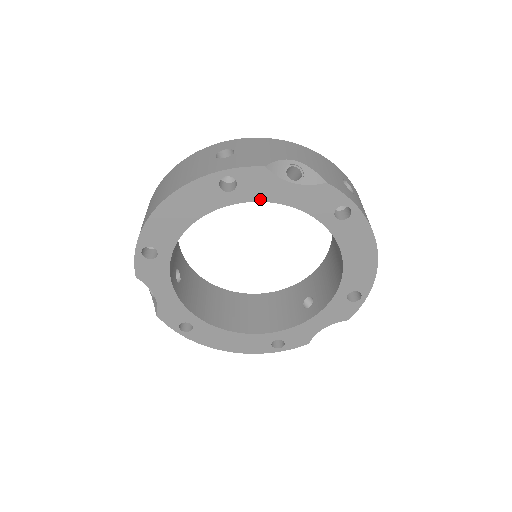
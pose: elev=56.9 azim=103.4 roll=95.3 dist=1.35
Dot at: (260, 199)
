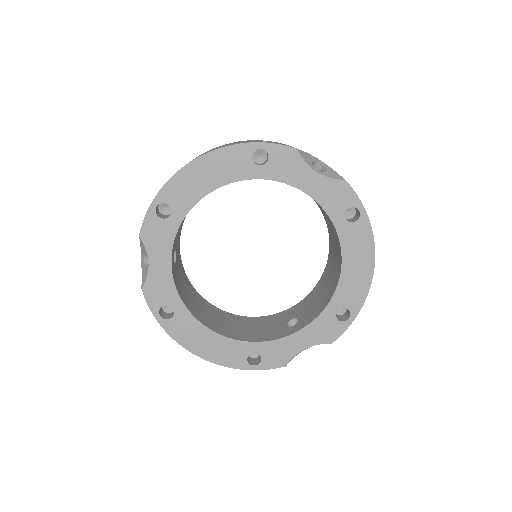
Dot at: (284, 180)
